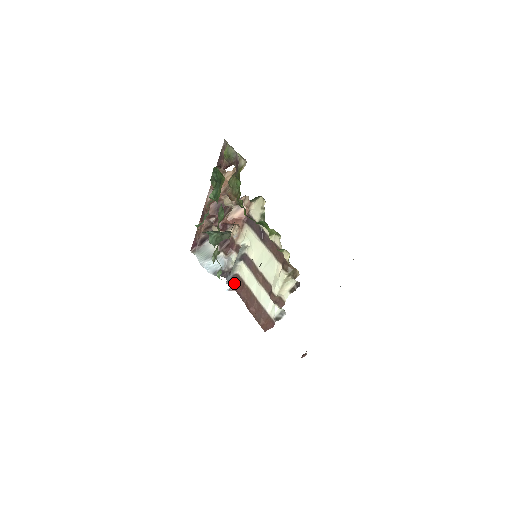
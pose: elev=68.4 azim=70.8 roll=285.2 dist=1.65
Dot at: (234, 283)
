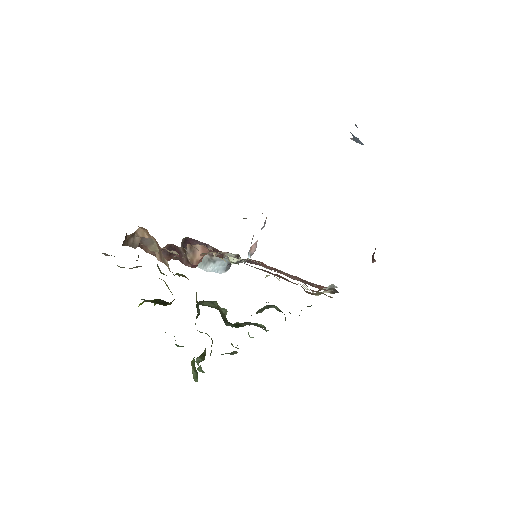
Dot at: occluded
